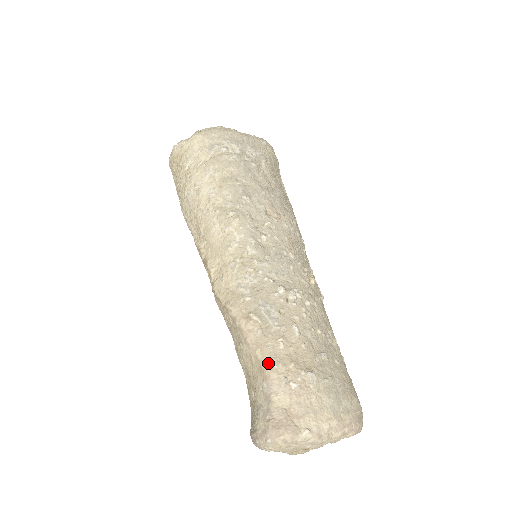
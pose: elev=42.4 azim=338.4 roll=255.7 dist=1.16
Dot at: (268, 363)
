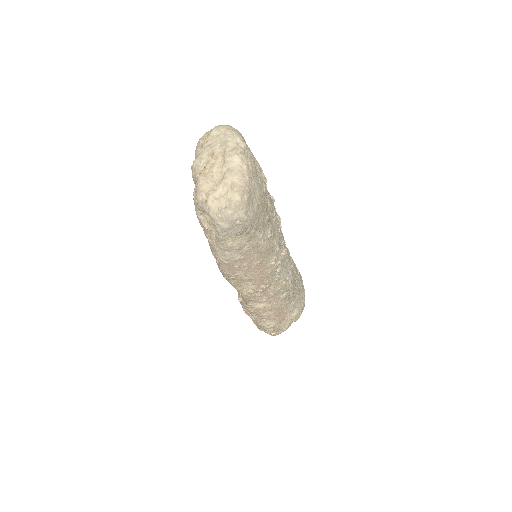
Dot at: occluded
